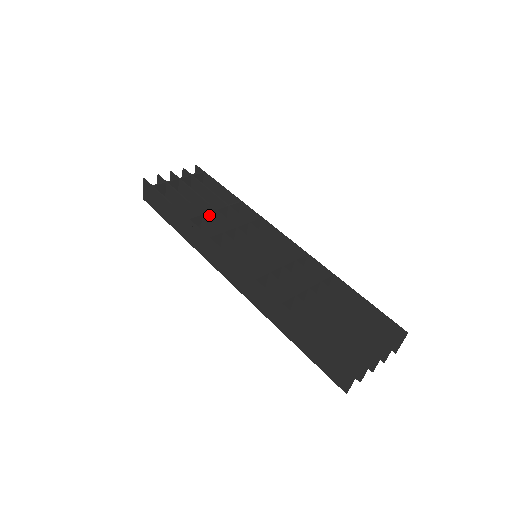
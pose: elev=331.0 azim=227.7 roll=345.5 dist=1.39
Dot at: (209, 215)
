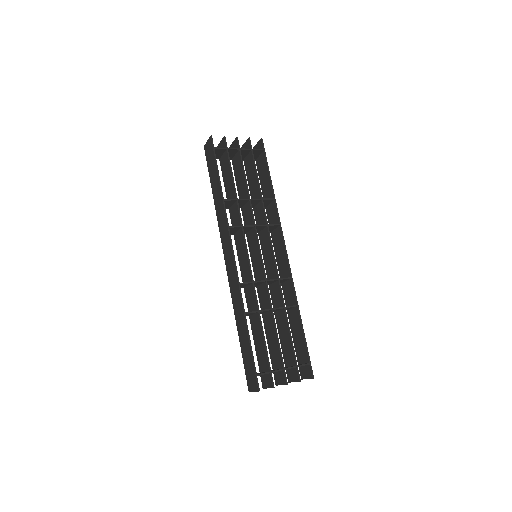
Dot at: (242, 201)
